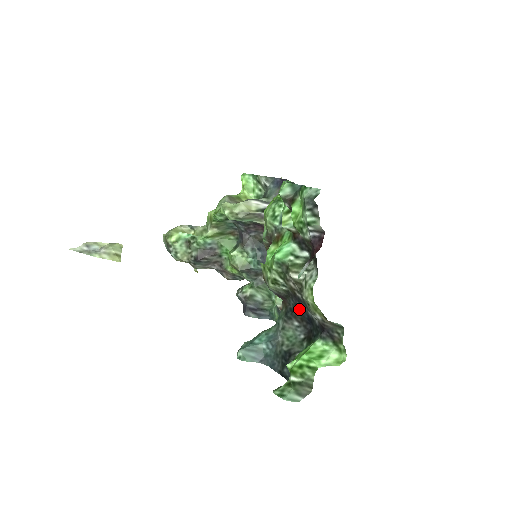
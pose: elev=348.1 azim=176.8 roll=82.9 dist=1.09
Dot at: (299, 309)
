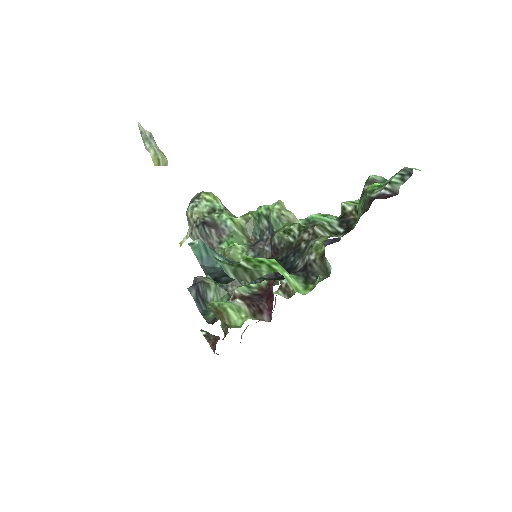
Dot at: (287, 259)
